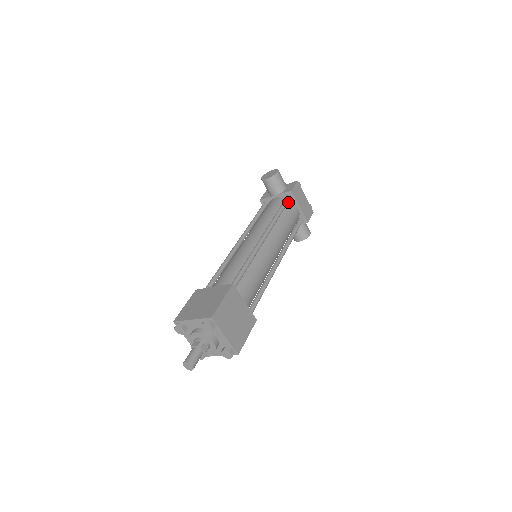
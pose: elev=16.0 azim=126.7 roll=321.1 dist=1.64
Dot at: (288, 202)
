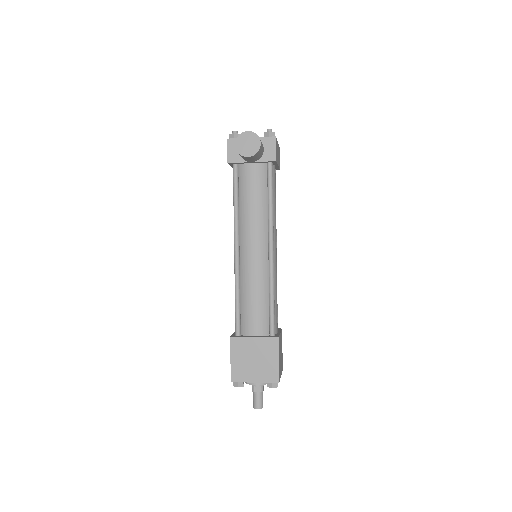
Dot at: occluded
